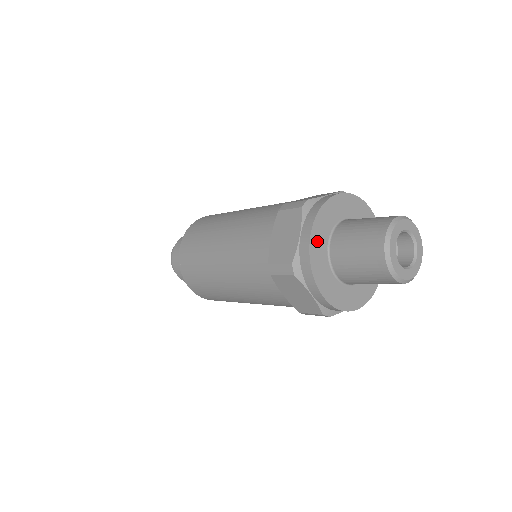
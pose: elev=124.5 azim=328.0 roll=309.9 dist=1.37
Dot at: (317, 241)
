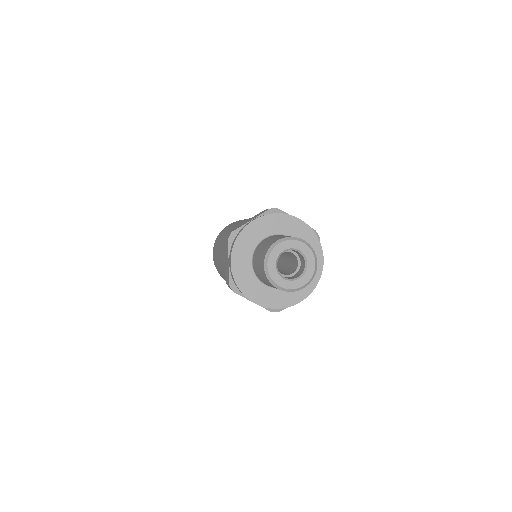
Dot at: (239, 265)
